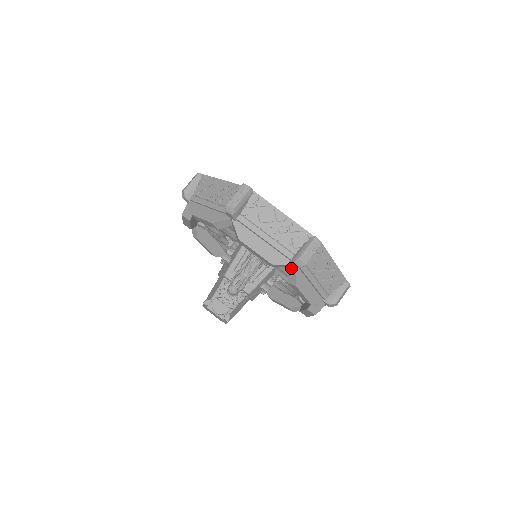
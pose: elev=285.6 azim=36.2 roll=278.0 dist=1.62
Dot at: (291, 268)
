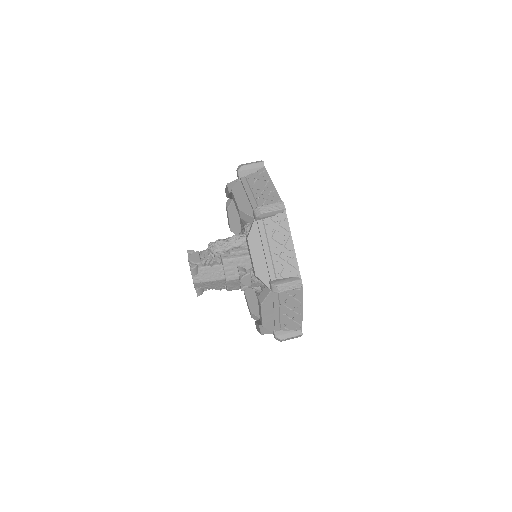
Dot at: (253, 223)
